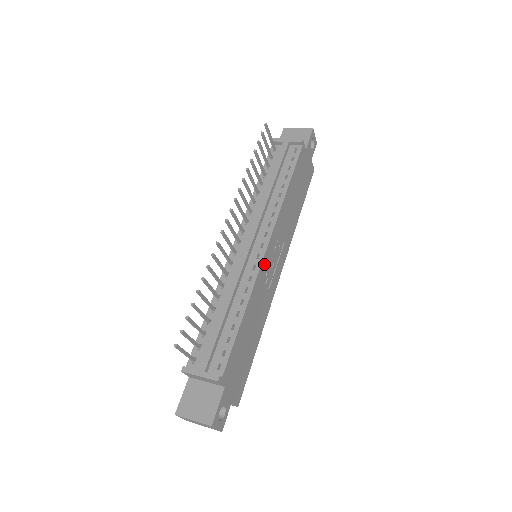
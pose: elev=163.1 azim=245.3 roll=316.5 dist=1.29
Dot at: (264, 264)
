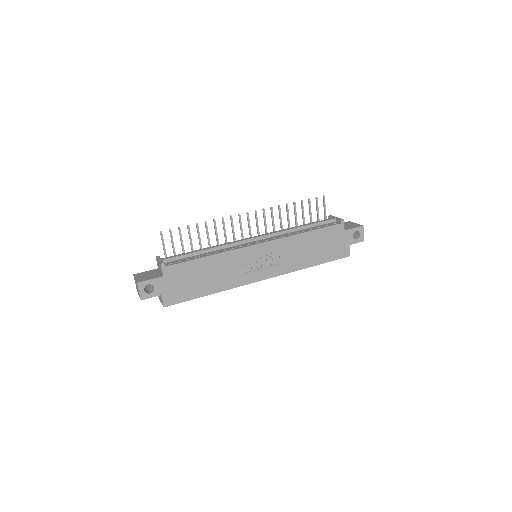
Dot at: (249, 251)
